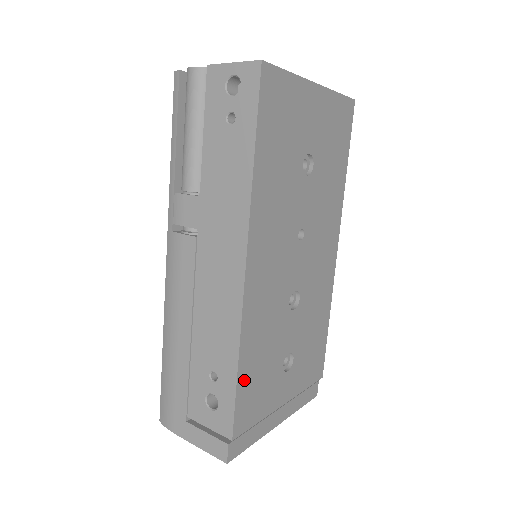
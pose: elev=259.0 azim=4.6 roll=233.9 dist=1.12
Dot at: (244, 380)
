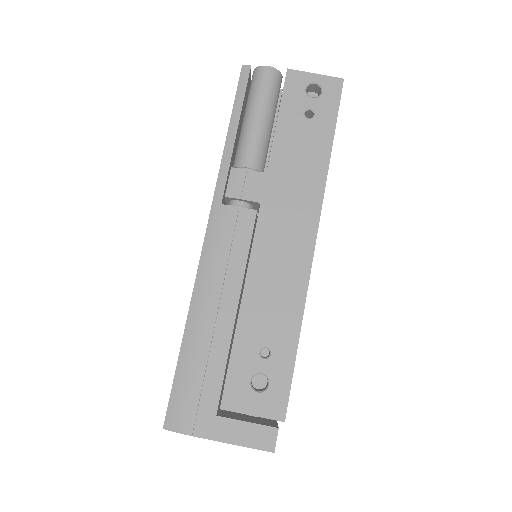
Dot at: occluded
